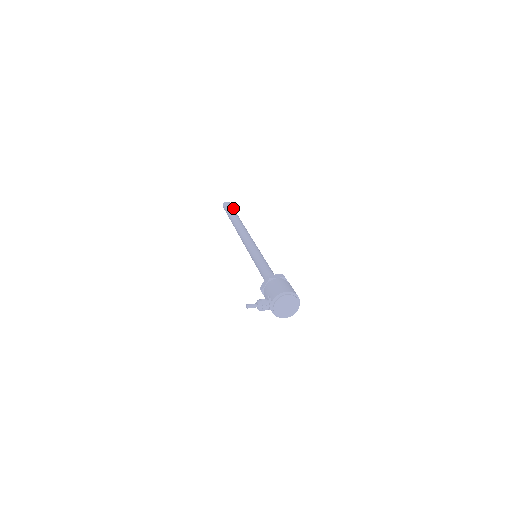
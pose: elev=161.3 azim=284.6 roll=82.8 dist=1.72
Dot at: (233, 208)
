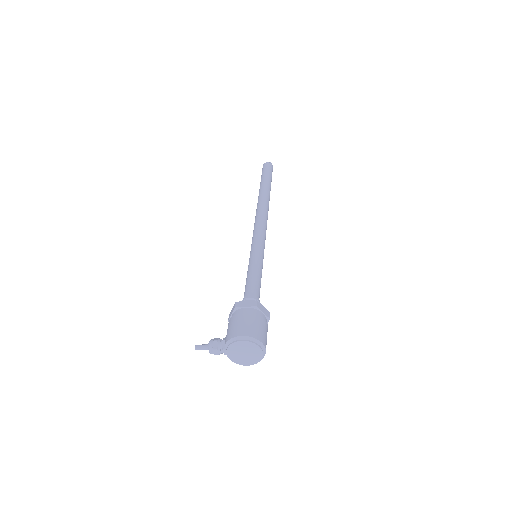
Dot at: (270, 173)
